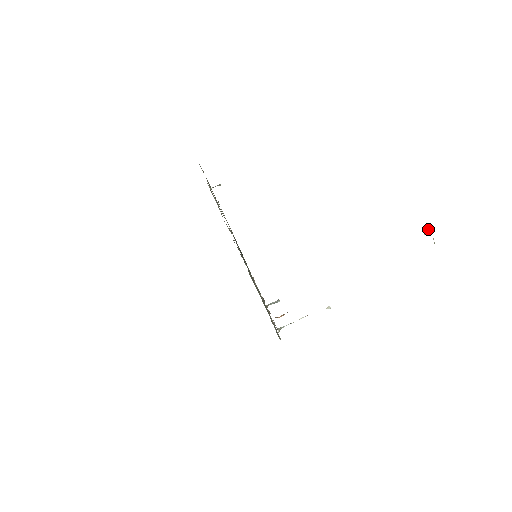
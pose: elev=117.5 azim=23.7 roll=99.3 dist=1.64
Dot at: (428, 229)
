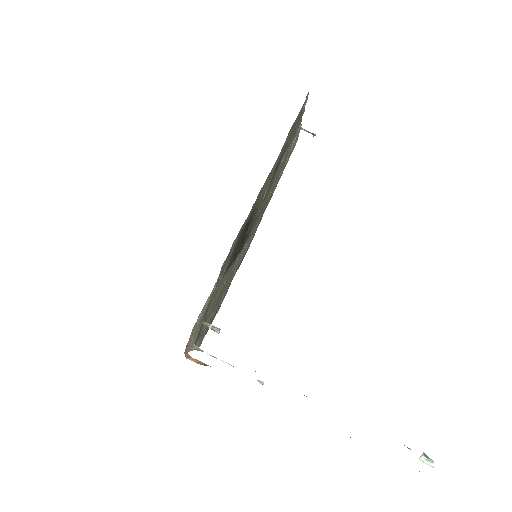
Dot at: occluded
